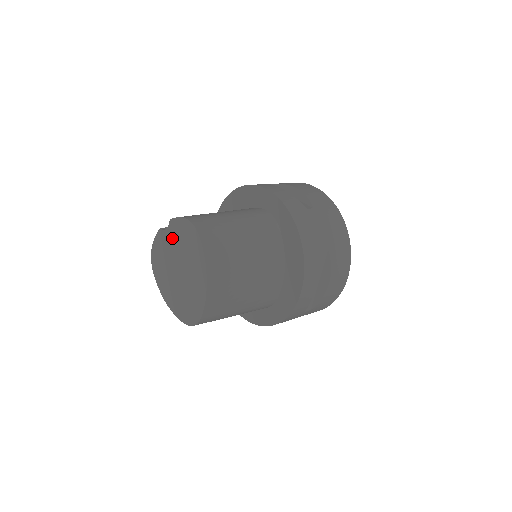
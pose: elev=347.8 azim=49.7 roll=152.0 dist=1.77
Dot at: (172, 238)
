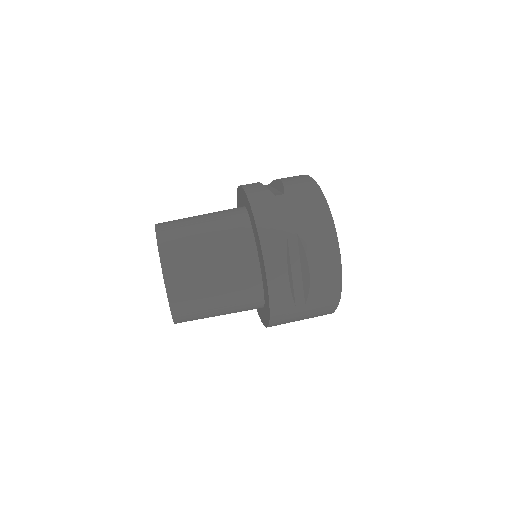
Dot at: occluded
